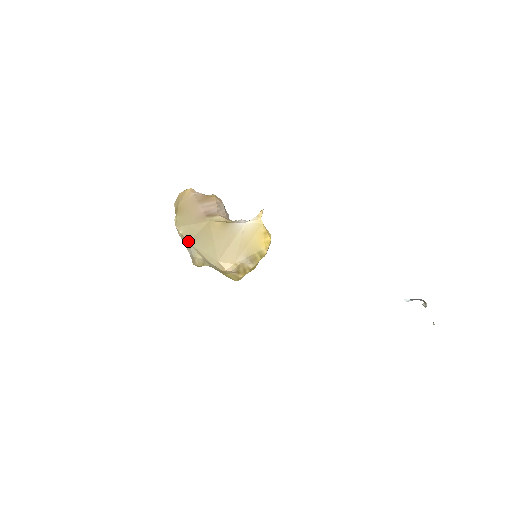
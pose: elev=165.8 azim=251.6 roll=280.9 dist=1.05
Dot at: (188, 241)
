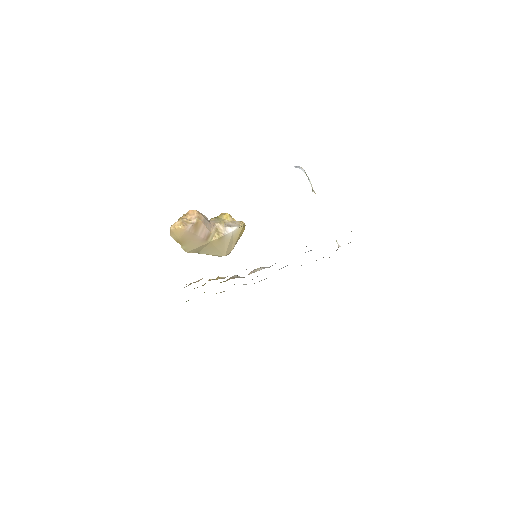
Dot at: occluded
